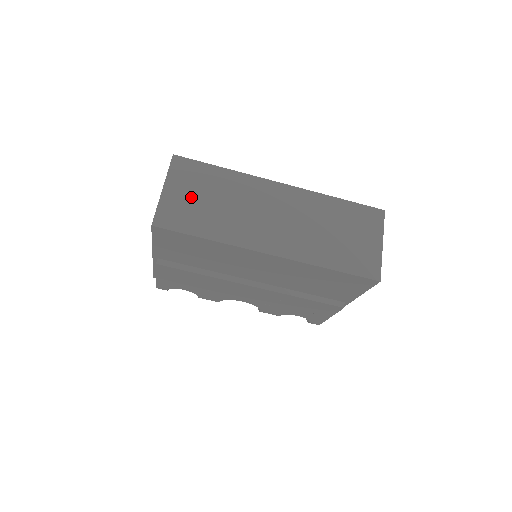
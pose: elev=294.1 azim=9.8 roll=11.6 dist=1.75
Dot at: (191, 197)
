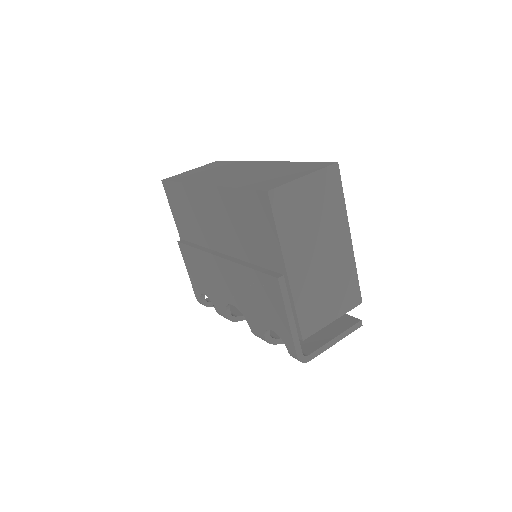
Dot at: (199, 171)
